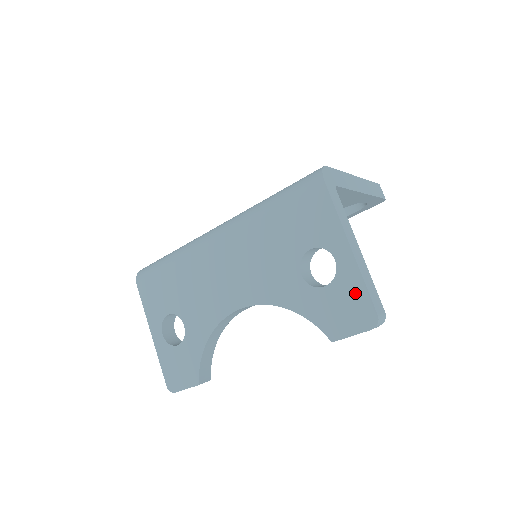
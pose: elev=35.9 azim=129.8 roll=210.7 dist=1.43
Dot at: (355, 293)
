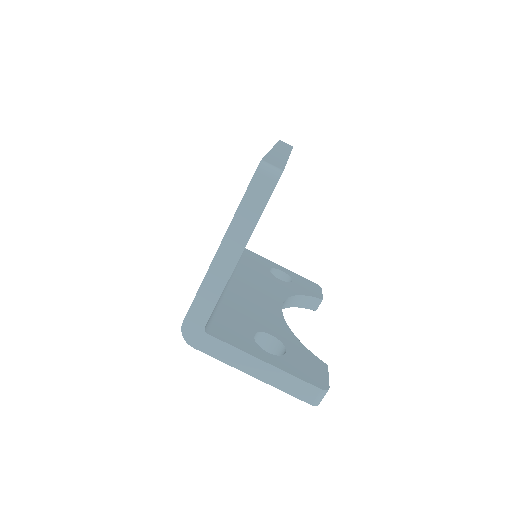
Dot at: occluded
